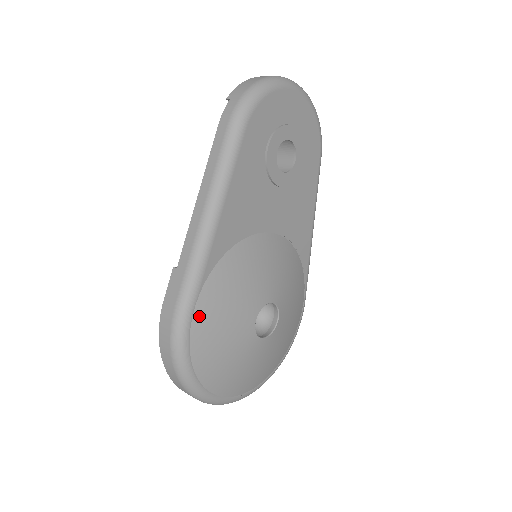
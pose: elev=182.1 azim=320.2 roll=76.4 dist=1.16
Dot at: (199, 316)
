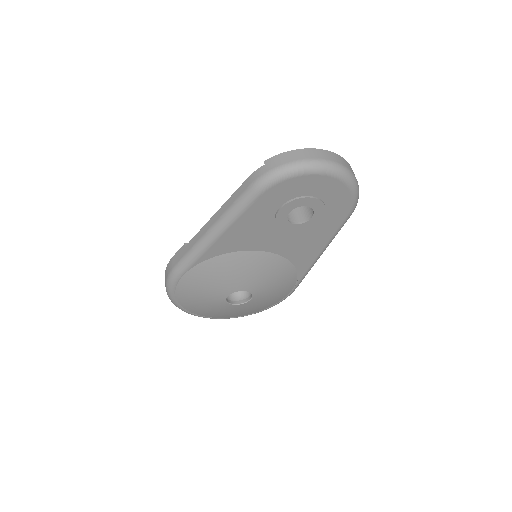
Dot at: (186, 279)
